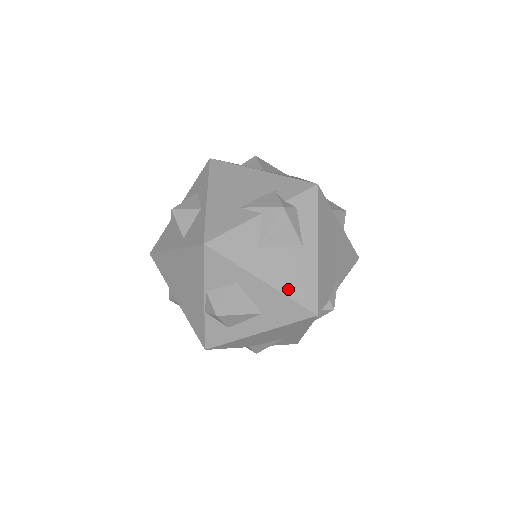
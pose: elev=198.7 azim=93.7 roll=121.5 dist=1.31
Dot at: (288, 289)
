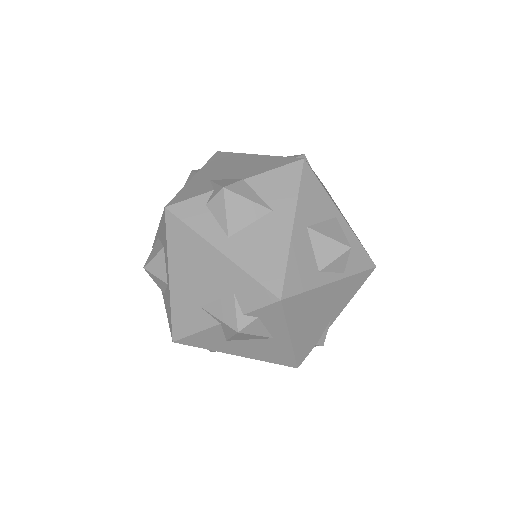
Dot at: (264, 358)
